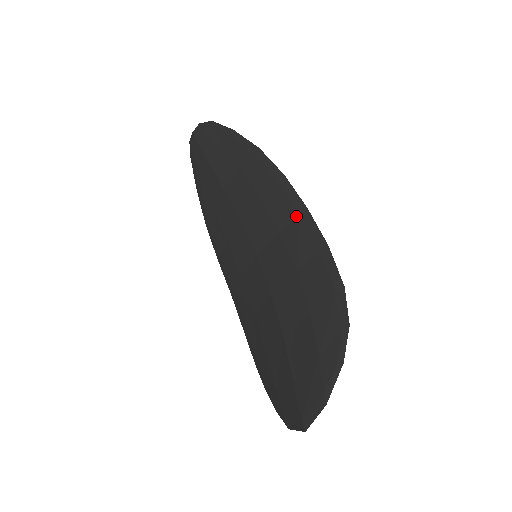
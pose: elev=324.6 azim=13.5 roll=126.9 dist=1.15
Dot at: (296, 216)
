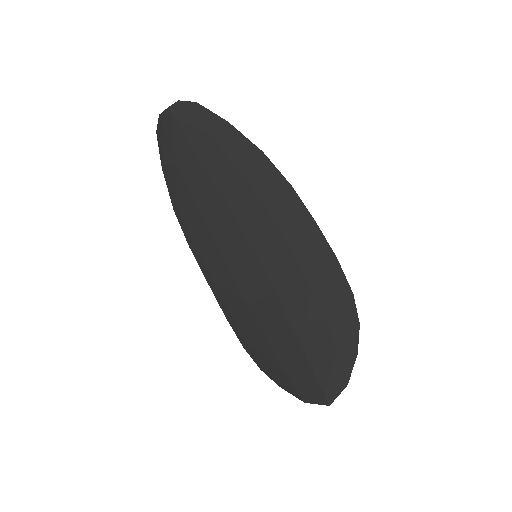
Dot at: (304, 227)
